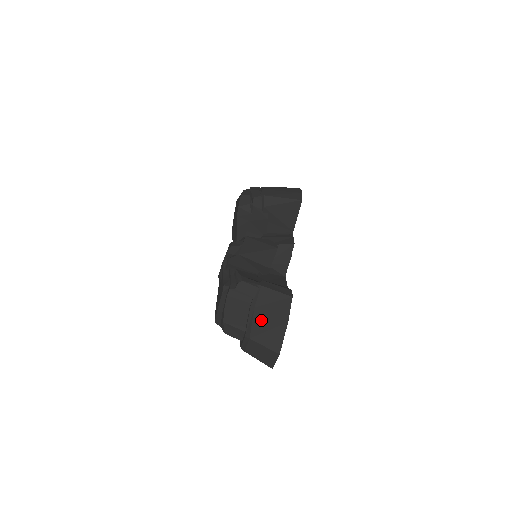
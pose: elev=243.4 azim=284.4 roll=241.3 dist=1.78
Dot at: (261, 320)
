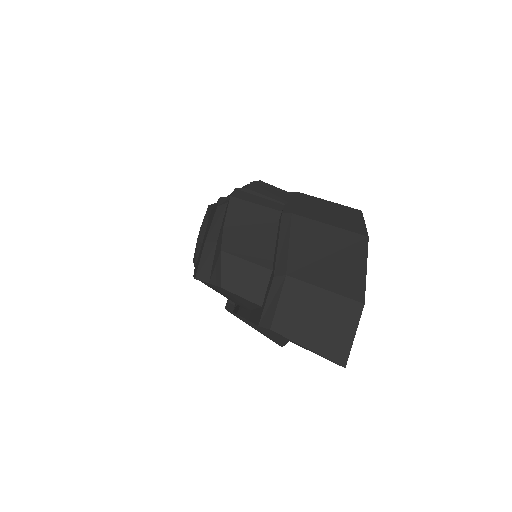
Dot at: (308, 236)
